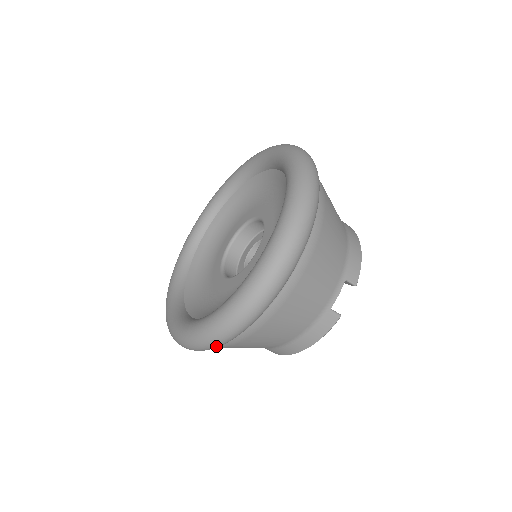
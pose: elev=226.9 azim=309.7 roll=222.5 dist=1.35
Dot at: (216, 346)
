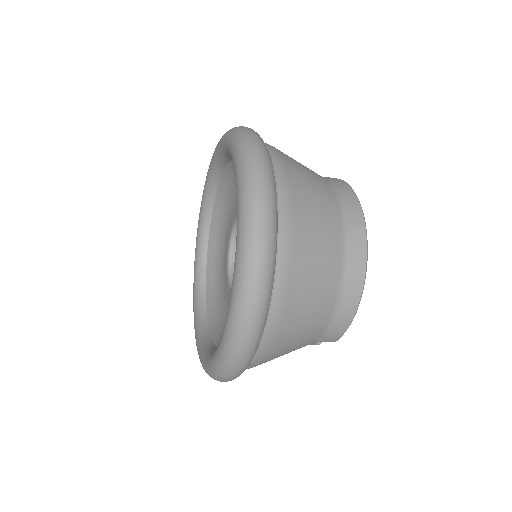
Dot at: occluded
